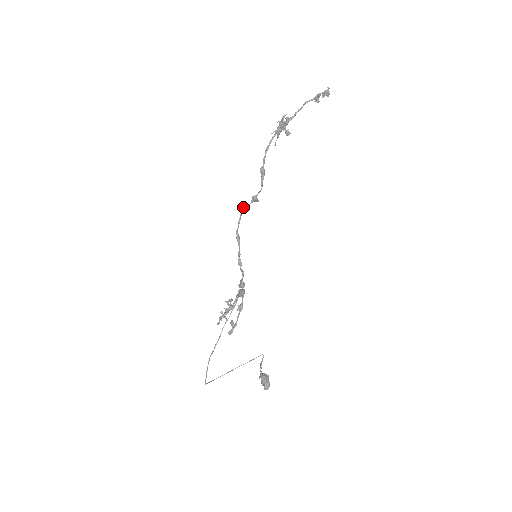
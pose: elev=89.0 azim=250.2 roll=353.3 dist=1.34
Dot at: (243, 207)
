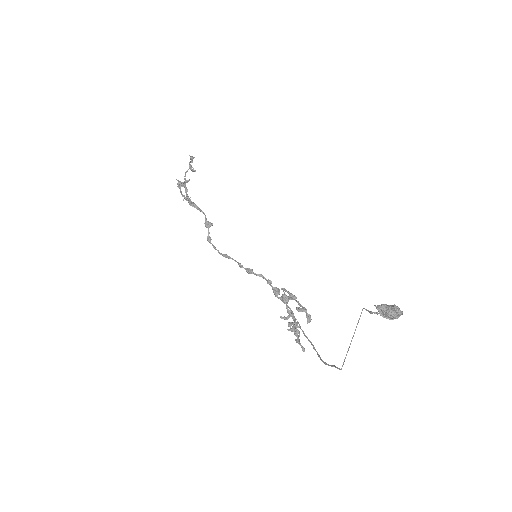
Dot at: occluded
